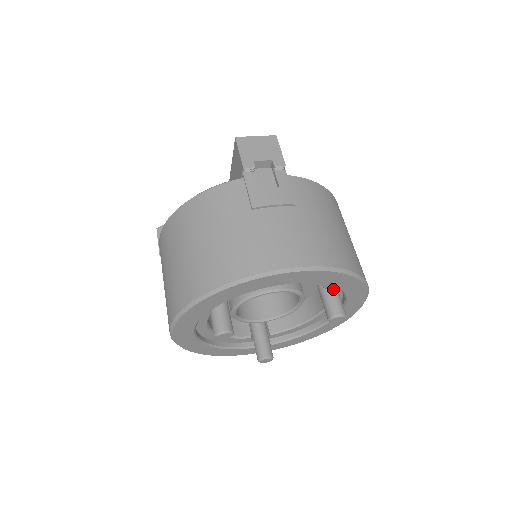
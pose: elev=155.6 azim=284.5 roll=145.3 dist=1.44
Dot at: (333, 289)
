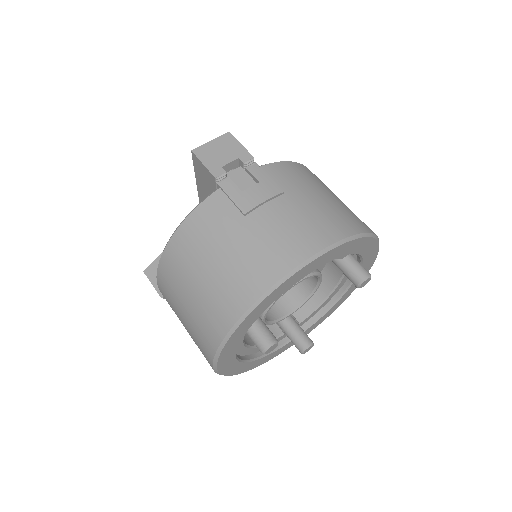
Dot at: (348, 256)
